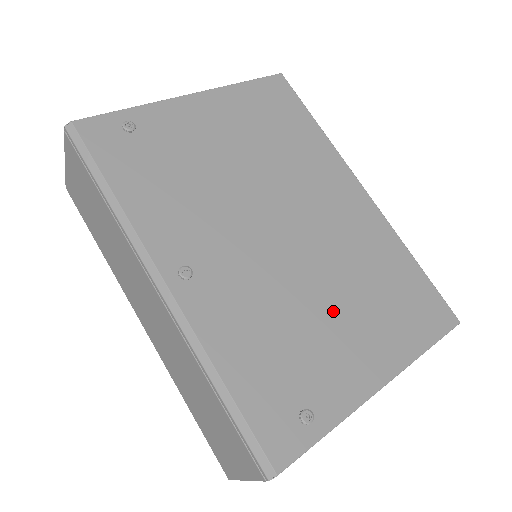
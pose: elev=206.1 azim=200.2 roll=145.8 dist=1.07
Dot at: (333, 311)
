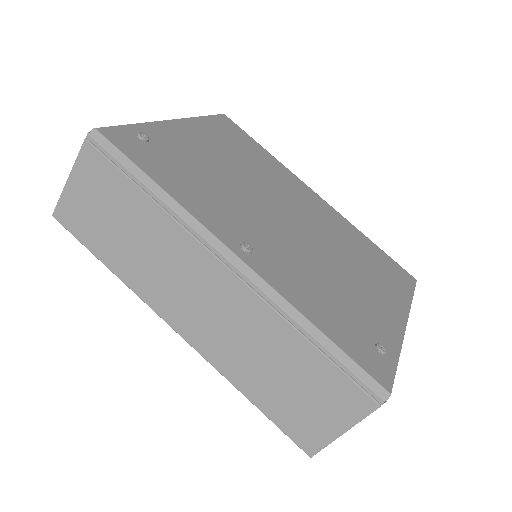
Dot at: (350, 275)
